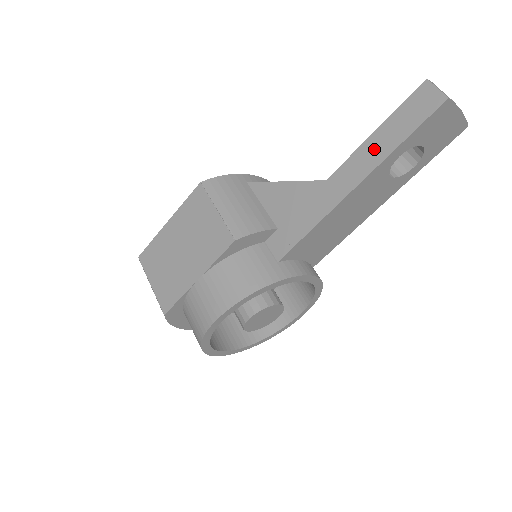
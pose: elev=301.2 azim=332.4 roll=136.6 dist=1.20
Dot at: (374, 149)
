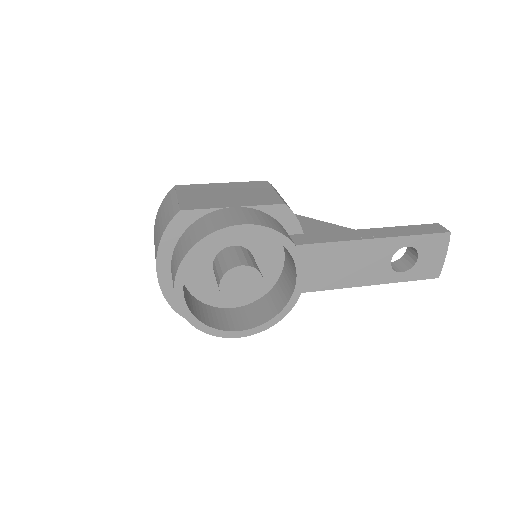
Dot at: (396, 231)
